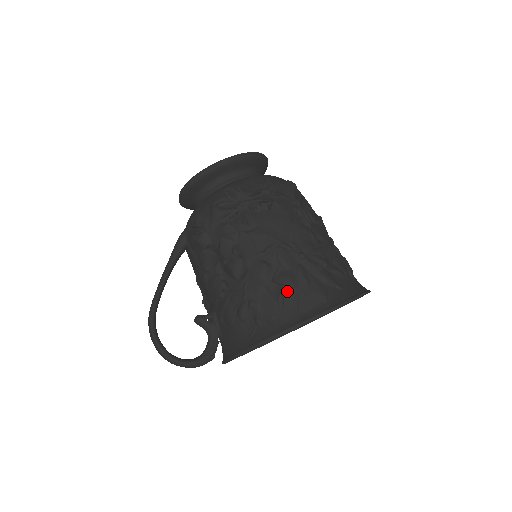
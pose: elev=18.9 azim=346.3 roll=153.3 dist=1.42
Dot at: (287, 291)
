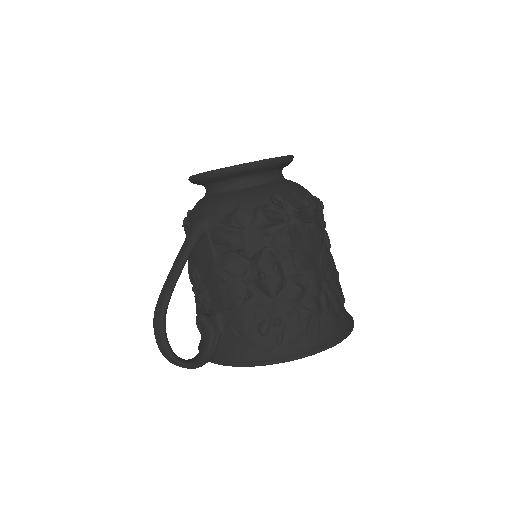
Dot at: (312, 316)
